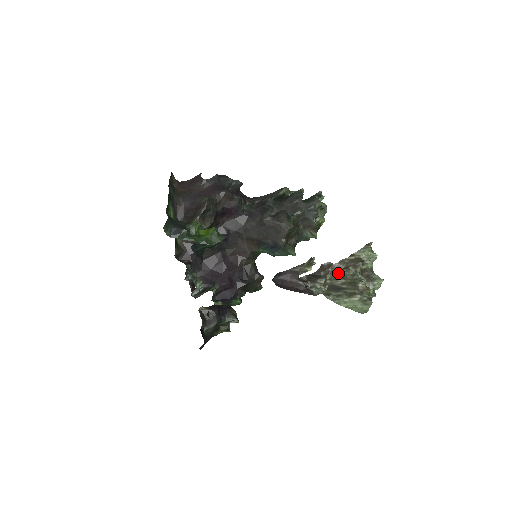
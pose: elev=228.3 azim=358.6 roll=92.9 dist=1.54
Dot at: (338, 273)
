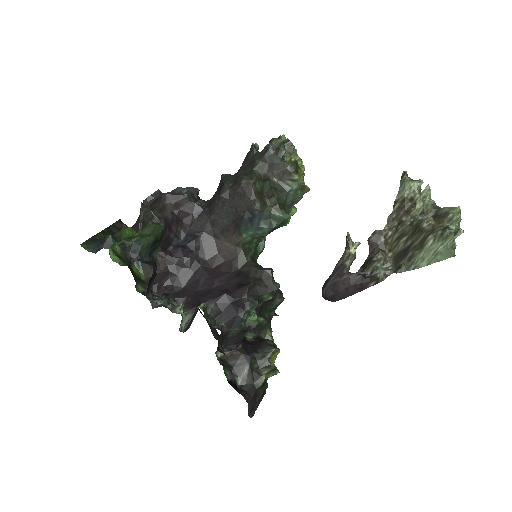
Dot at: (394, 236)
